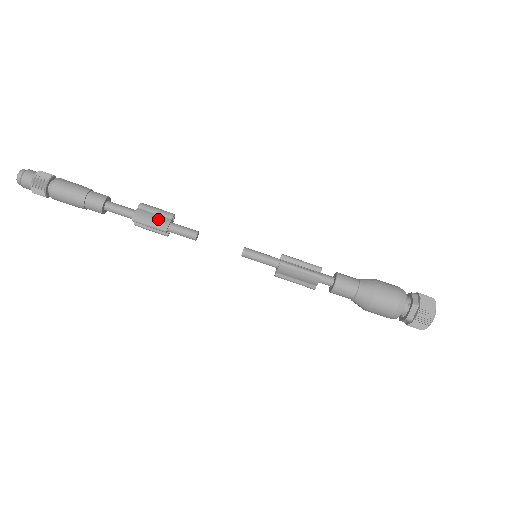
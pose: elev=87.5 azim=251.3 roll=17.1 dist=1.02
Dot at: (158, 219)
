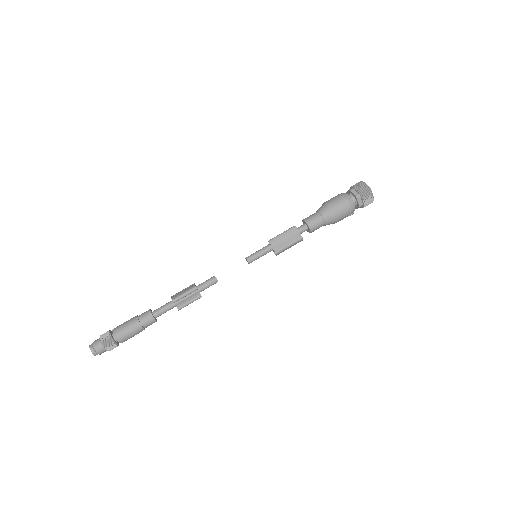
Dot at: (187, 289)
